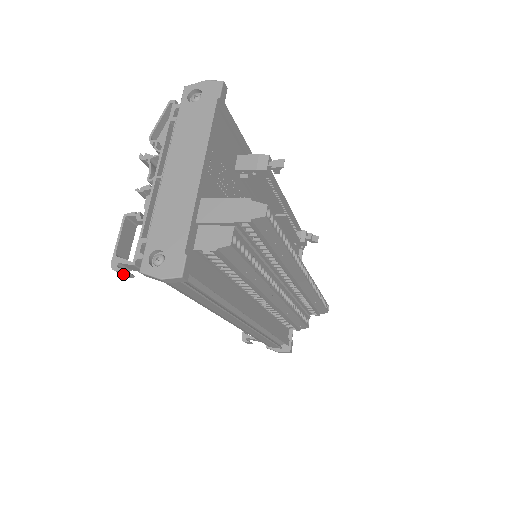
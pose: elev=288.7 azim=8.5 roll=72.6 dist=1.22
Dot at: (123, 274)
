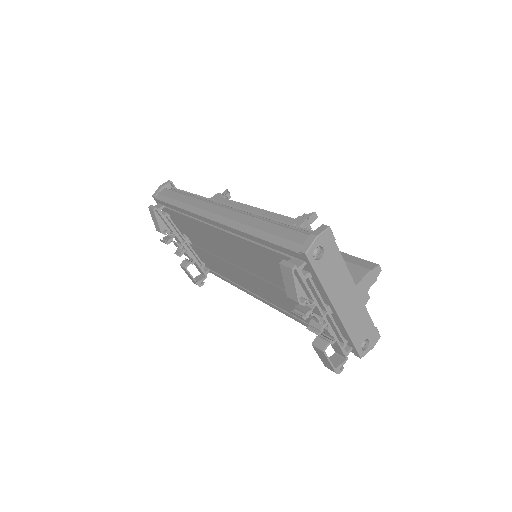
Dot at: occluded
